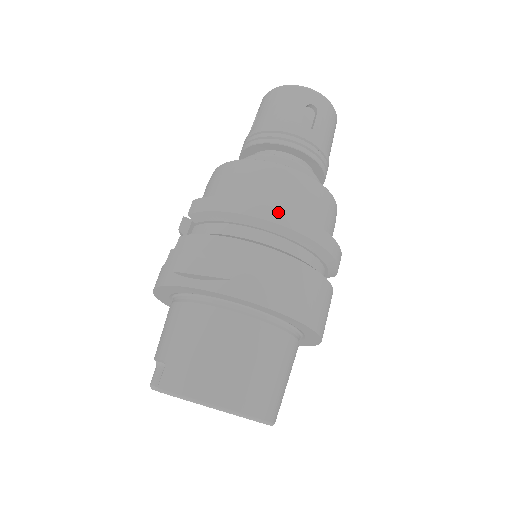
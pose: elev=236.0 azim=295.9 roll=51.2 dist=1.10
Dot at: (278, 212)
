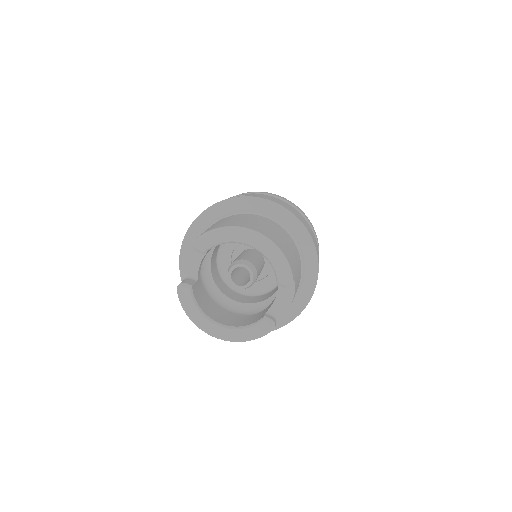
Dot at: (269, 193)
